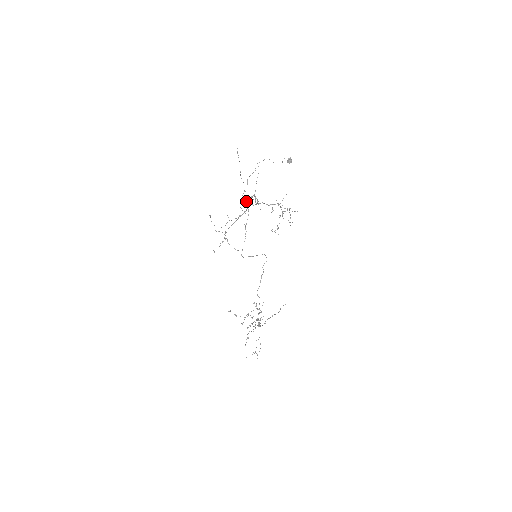
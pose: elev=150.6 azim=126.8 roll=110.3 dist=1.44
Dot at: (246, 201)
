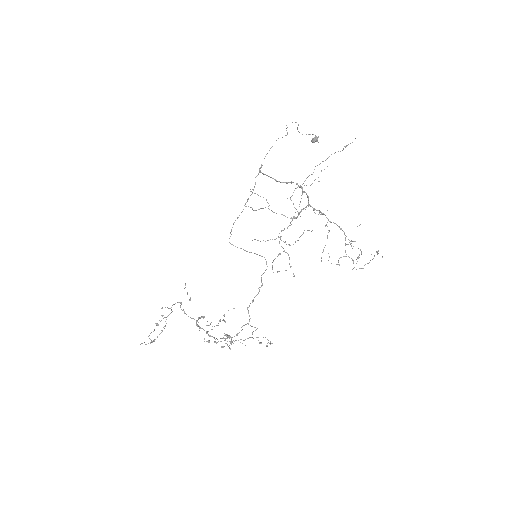
Dot at: (278, 181)
